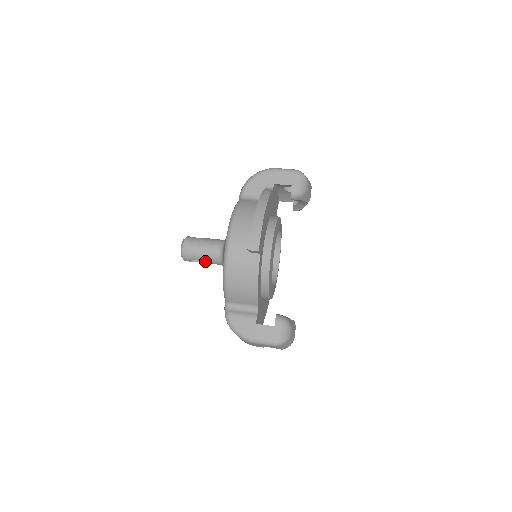
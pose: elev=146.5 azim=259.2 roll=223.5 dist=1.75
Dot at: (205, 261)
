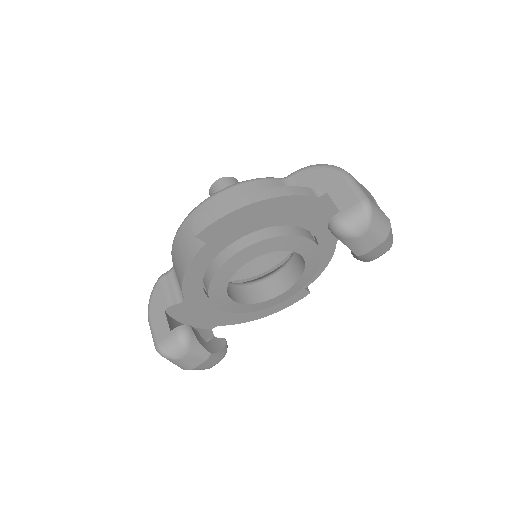
Dot at: occluded
